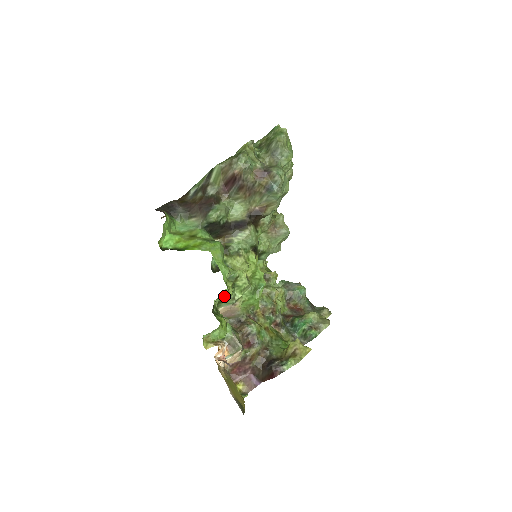
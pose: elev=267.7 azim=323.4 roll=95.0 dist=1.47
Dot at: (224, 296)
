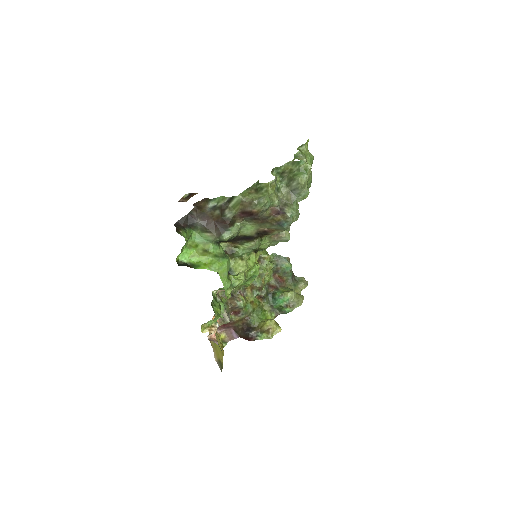
Dot at: (223, 288)
